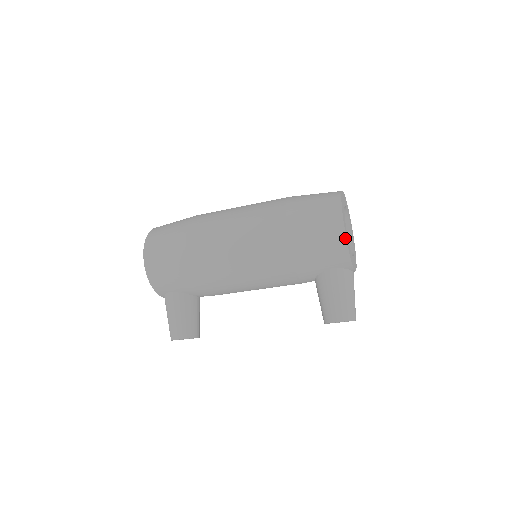
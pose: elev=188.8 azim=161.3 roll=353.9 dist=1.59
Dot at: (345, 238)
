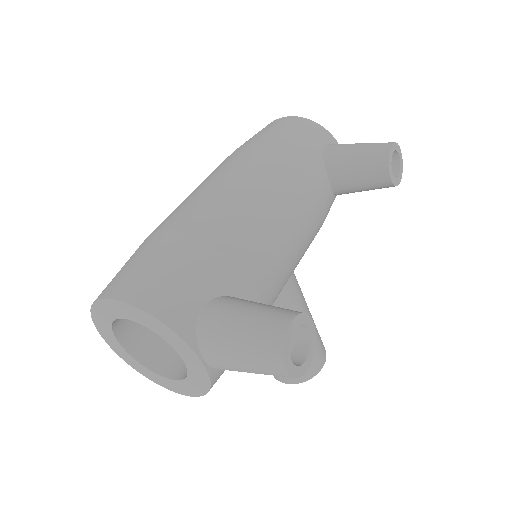
Dot at: (301, 118)
